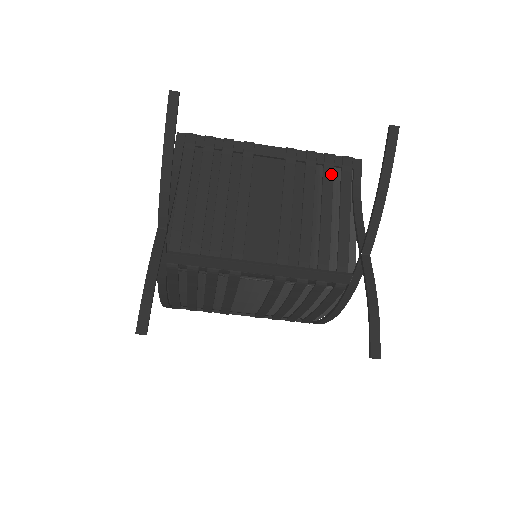
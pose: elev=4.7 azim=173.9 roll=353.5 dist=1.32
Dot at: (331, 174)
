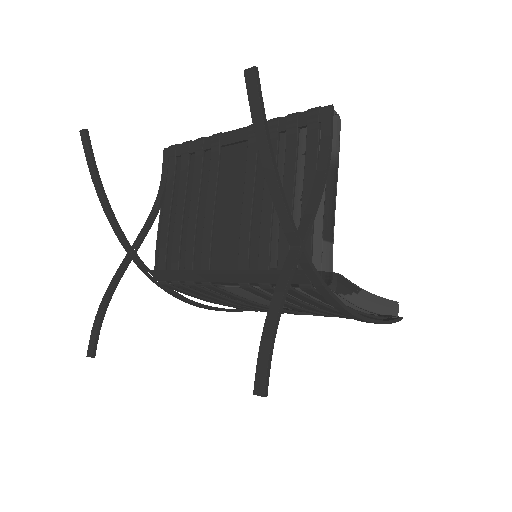
Dot at: (294, 140)
